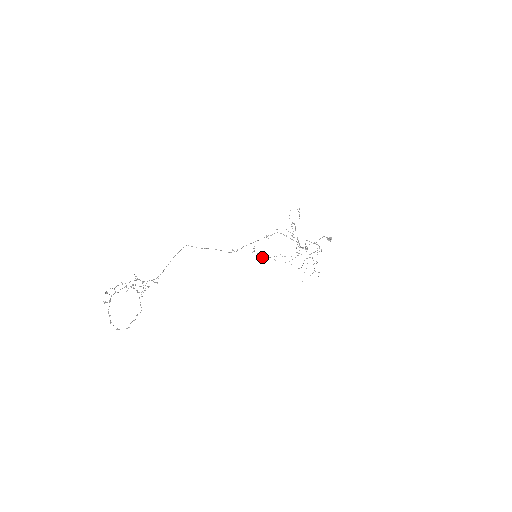
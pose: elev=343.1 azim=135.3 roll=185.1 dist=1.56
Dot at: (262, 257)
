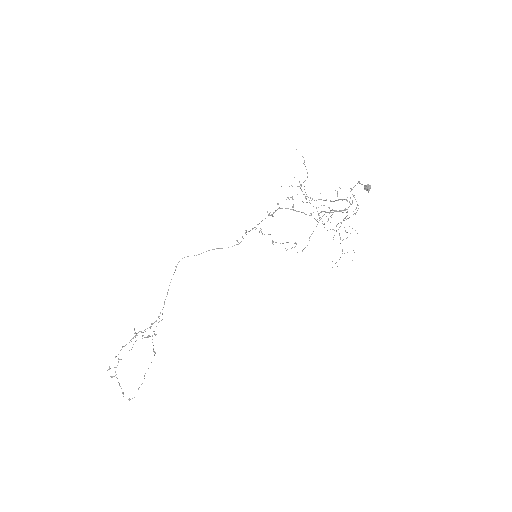
Dot at: (273, 242)
